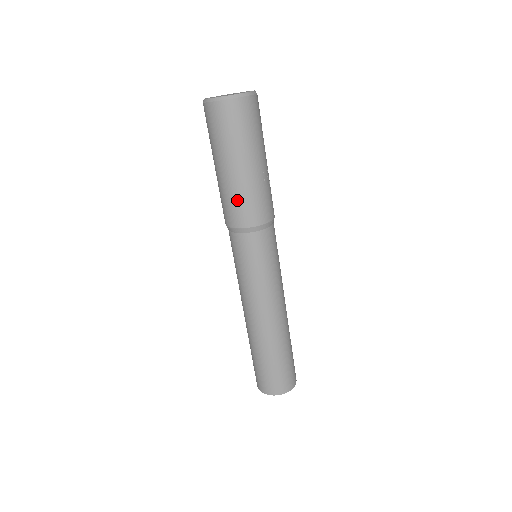
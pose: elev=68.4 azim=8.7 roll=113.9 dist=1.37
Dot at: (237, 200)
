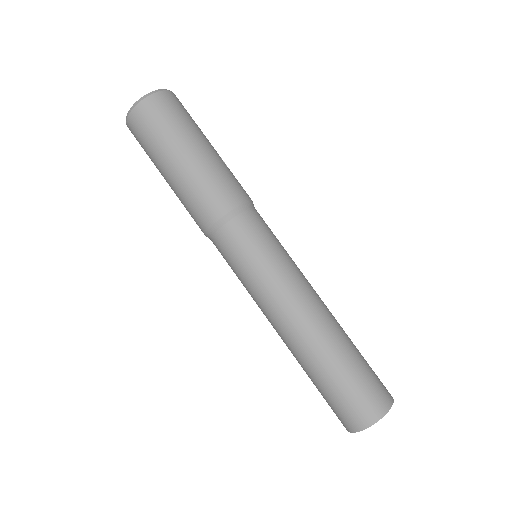
Dot at: (211, 183)
